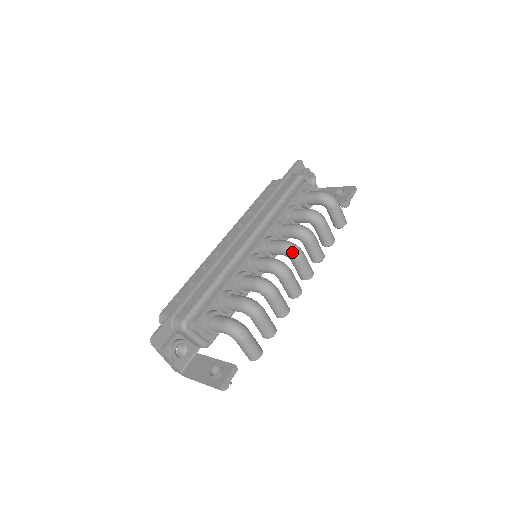
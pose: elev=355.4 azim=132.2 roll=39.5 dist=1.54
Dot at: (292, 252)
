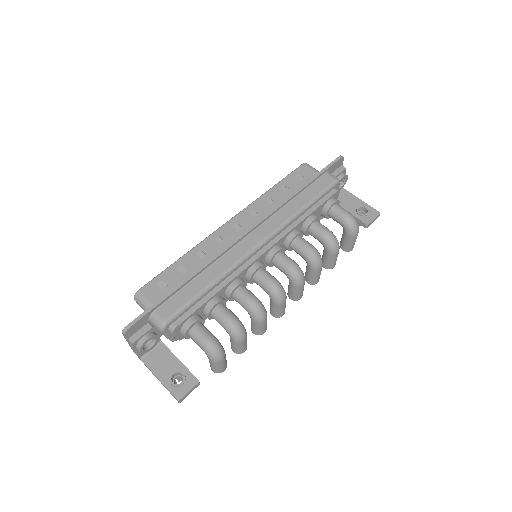
Dot at: (296, 279)
